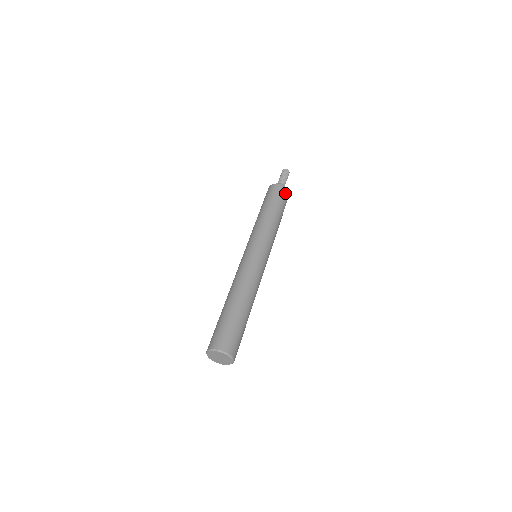
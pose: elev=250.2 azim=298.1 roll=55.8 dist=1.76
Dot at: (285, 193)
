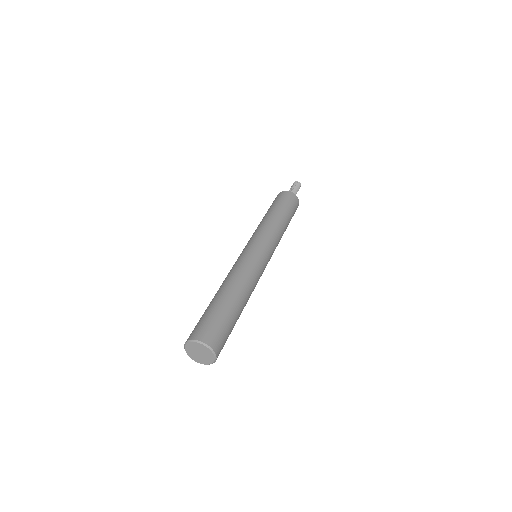
Dot at: (292, 198)
